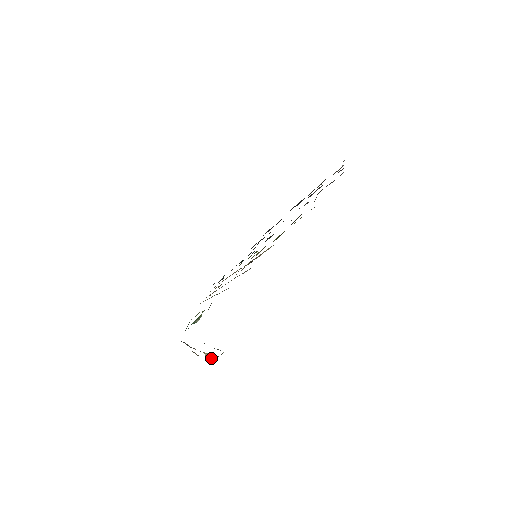
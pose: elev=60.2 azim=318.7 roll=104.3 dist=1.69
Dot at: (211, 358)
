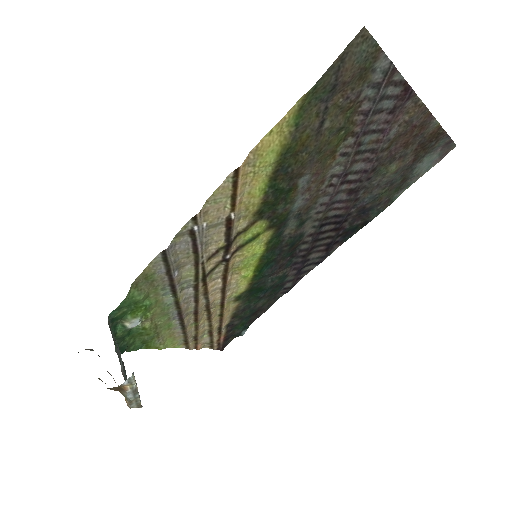
Dot at: (130, 405)
